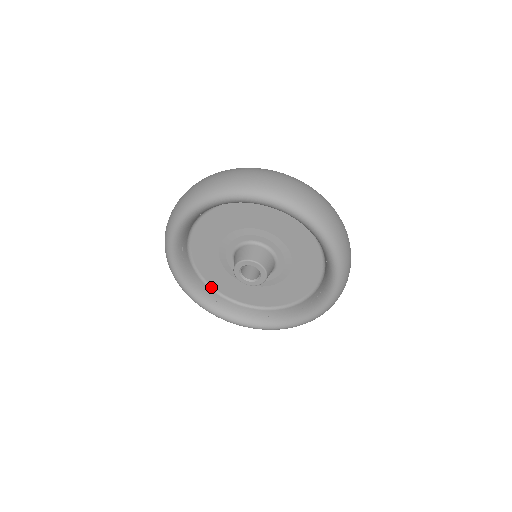
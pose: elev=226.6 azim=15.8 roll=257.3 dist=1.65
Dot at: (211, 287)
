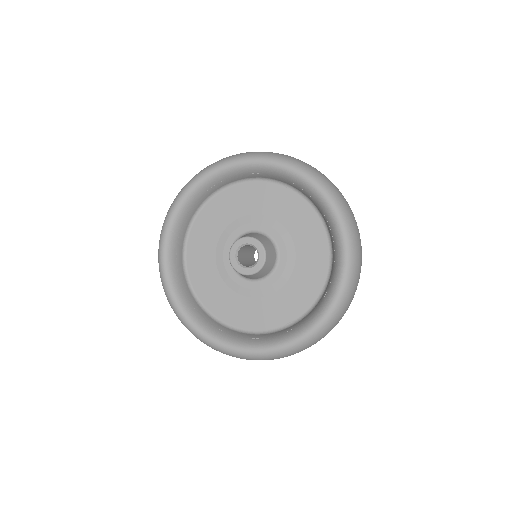
Dot at: (187, 235)
